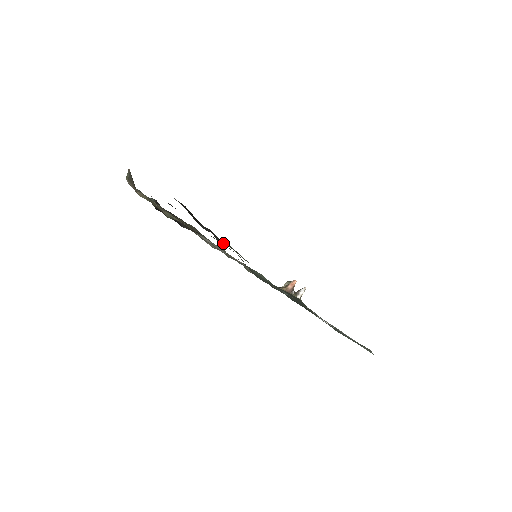
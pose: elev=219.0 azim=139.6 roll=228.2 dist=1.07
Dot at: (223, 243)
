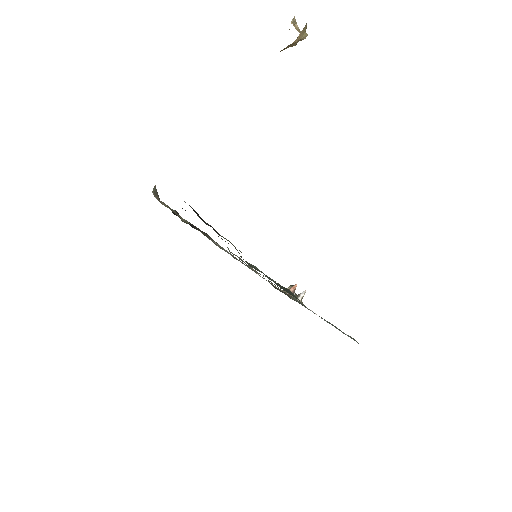
Dot at: (221, 236)
